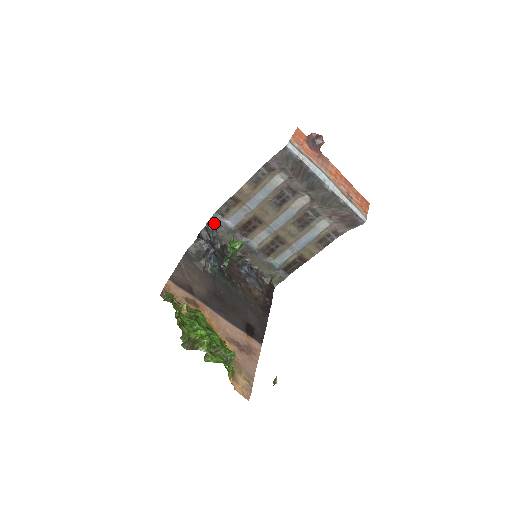
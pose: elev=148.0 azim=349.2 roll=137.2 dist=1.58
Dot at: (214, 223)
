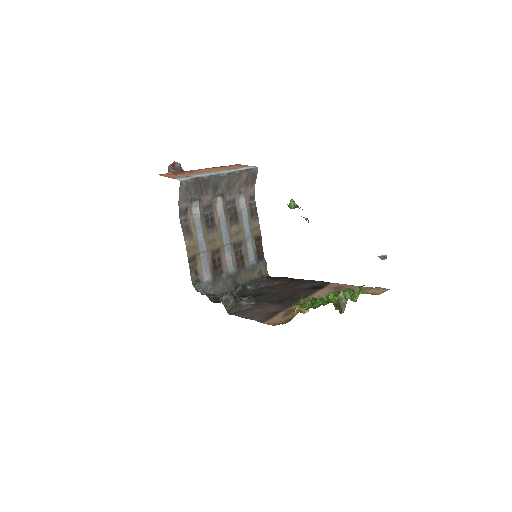
Dot at: (202, 291)
